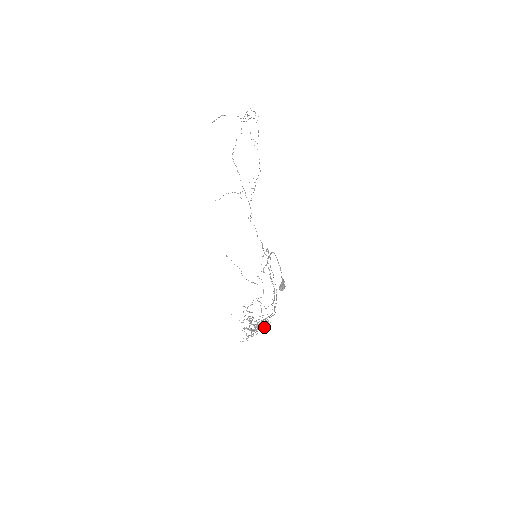
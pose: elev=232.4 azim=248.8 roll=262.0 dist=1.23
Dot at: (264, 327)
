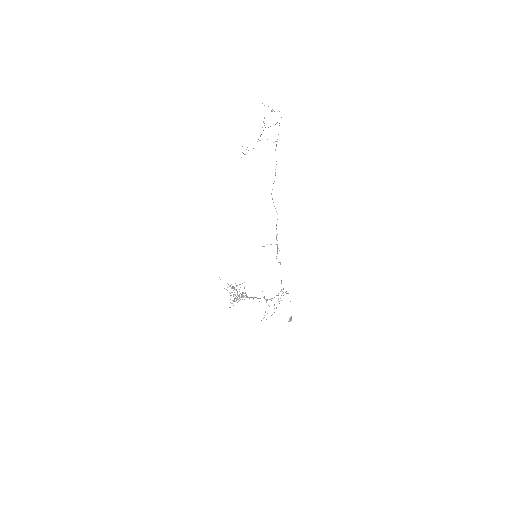
Dot at: (242, 295)
